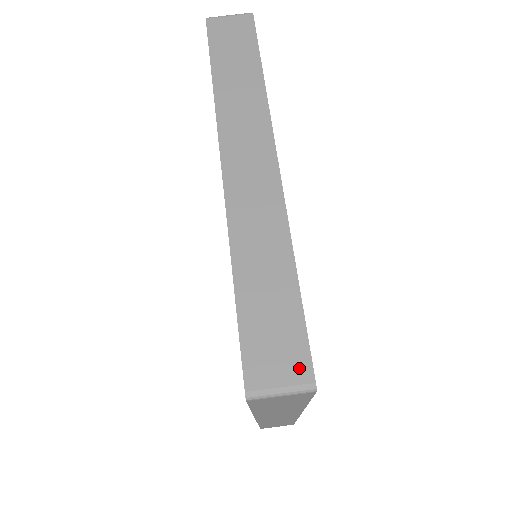
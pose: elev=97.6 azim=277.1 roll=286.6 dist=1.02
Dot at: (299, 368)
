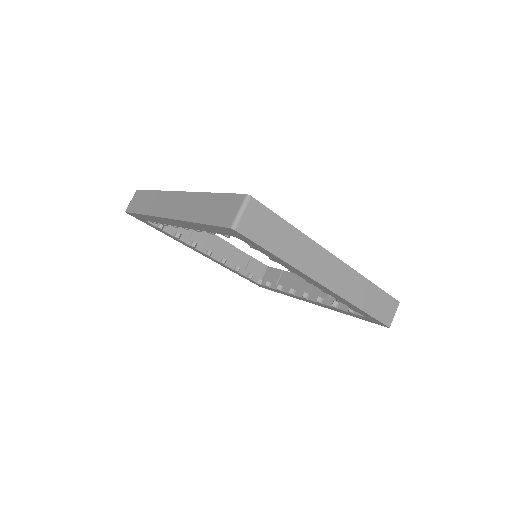
Dot at: (238, 200)
